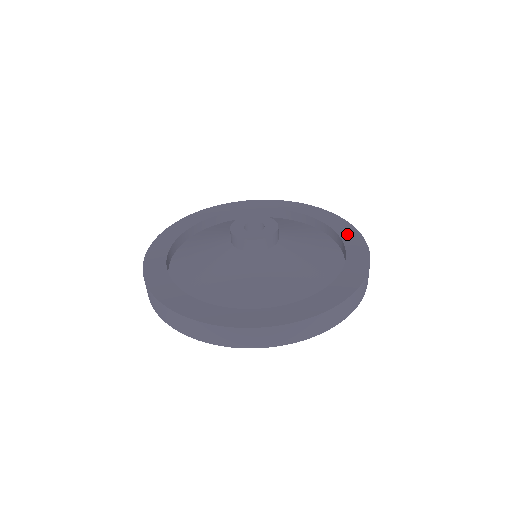
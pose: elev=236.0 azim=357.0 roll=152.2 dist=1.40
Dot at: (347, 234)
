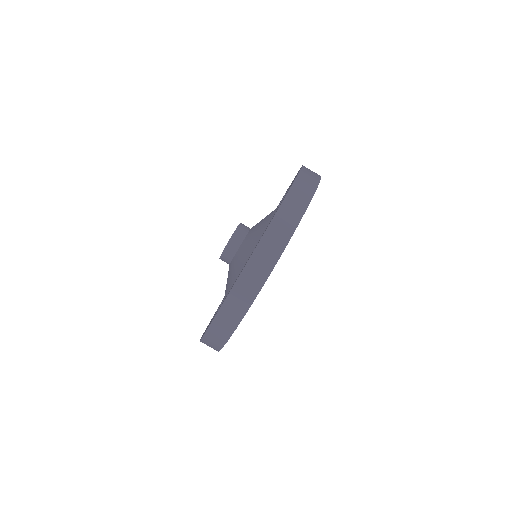
Dot at: occluded
